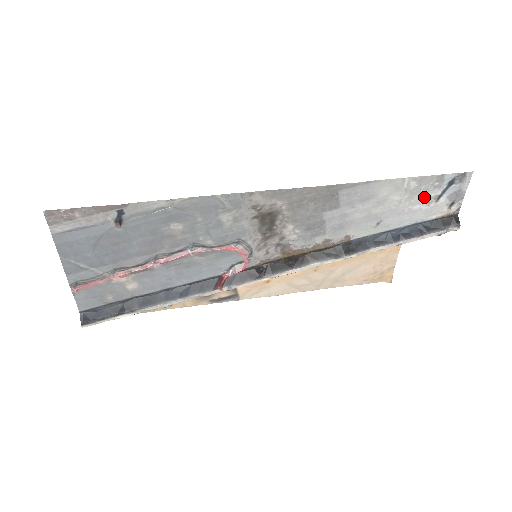
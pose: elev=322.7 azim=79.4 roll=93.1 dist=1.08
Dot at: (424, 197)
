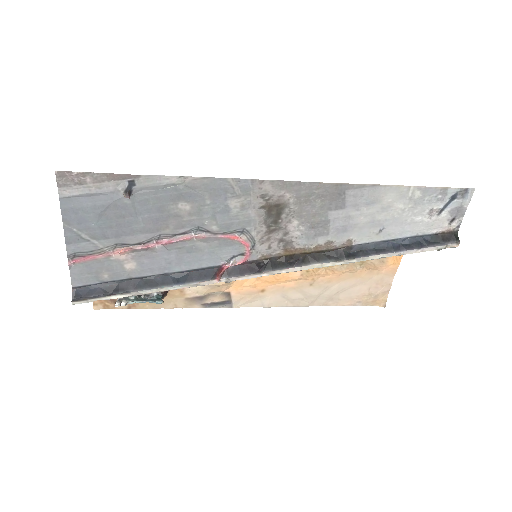
Dot at: (427, 209)
